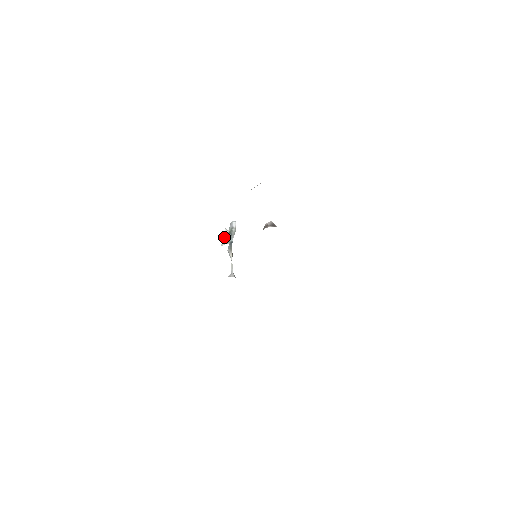
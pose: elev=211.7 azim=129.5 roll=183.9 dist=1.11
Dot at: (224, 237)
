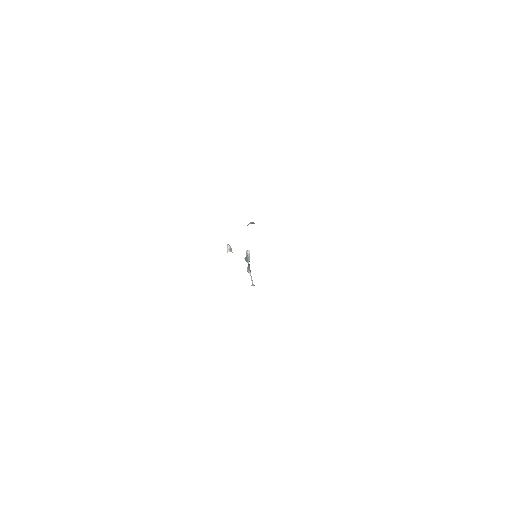
Dot at: (227, 250)
